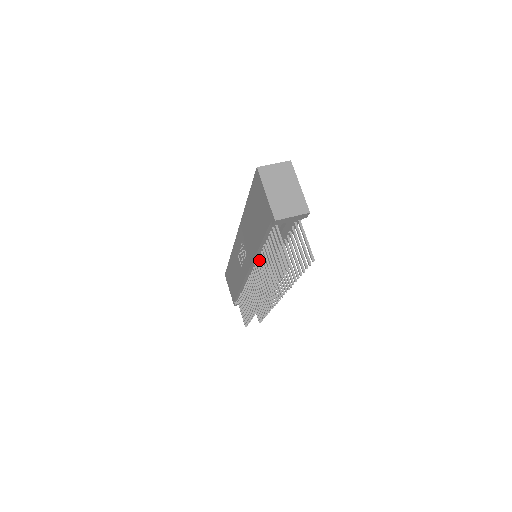
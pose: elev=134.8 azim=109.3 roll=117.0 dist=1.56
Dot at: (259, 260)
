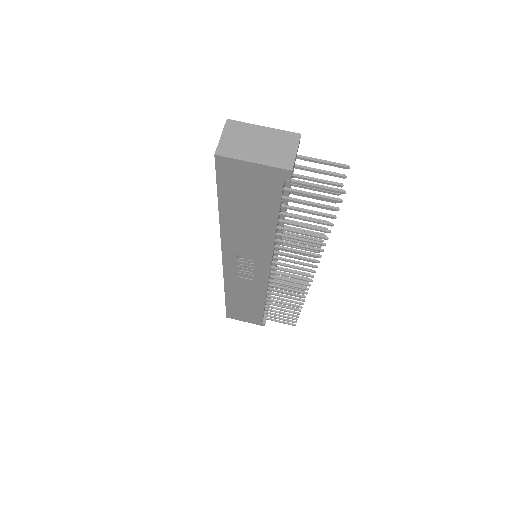
Dot at: (277, 246)
